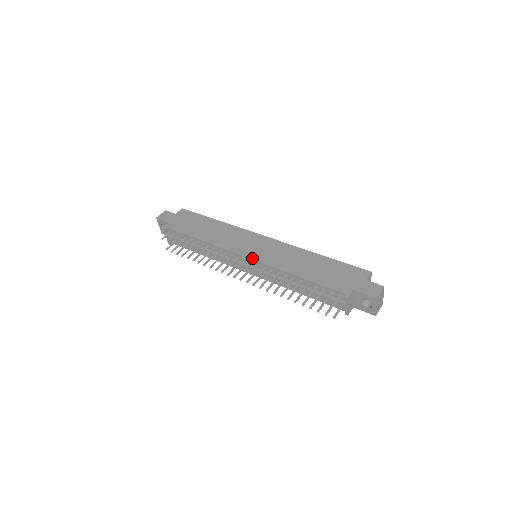
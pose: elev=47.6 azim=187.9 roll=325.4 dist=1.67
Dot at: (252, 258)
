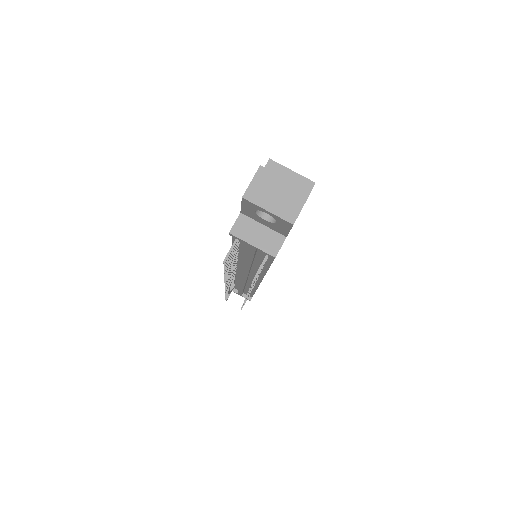
Dot at: occluded
